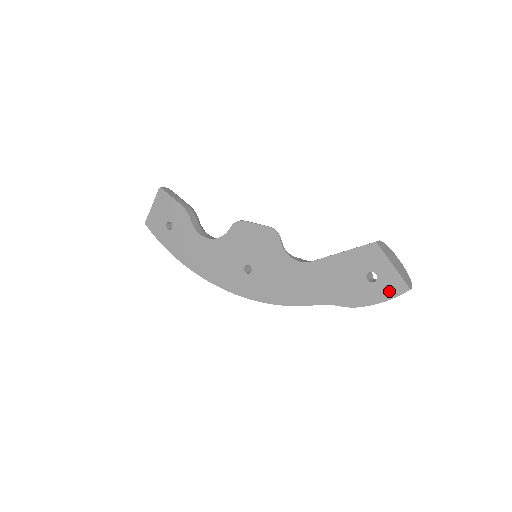
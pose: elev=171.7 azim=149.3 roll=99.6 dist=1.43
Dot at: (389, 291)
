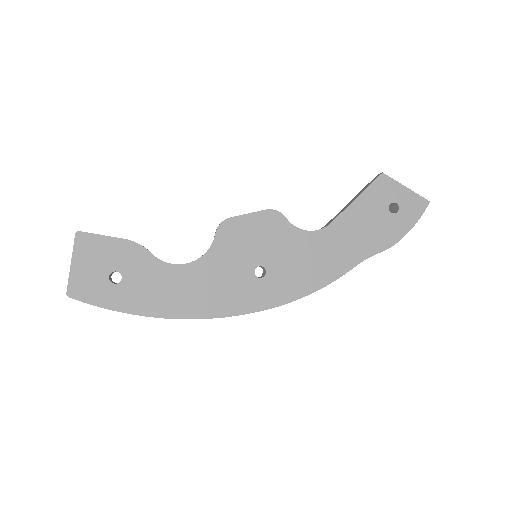
Dot at: (414, 213)
